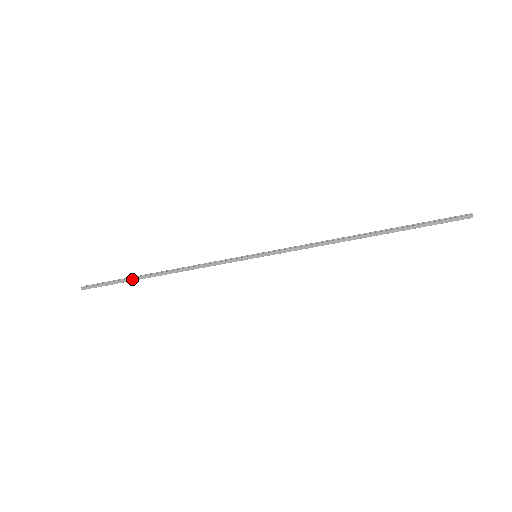
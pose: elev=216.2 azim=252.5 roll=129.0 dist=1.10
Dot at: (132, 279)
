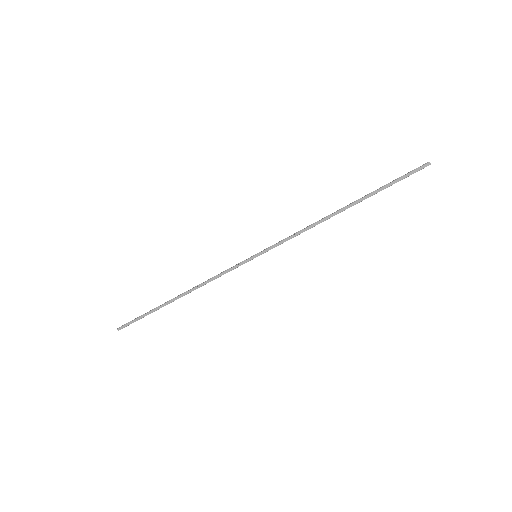
Dot at: (157, 308)
